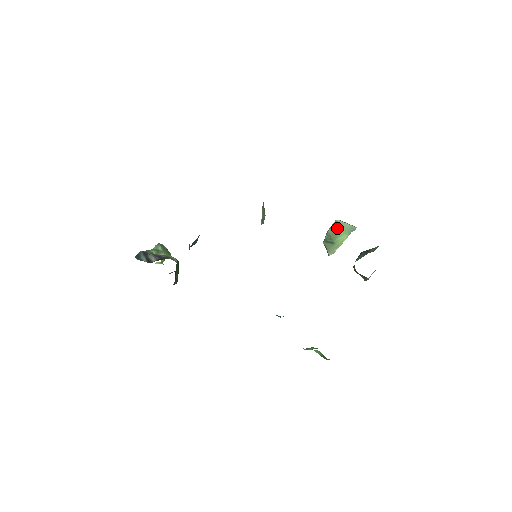
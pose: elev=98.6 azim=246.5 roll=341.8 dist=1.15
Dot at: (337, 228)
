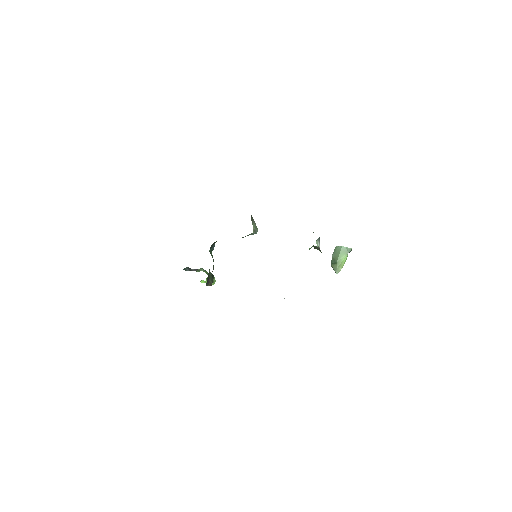
Dot at: (337, 252)
